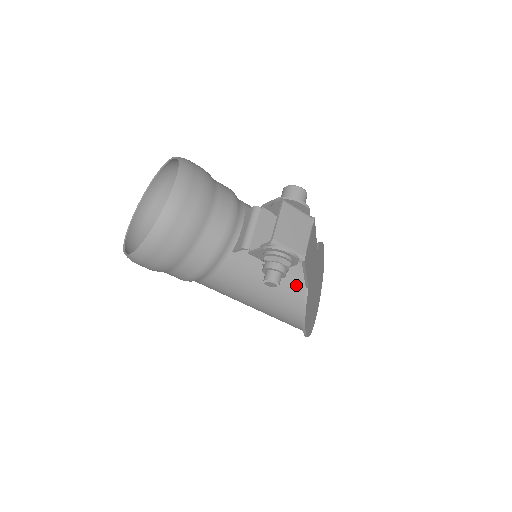
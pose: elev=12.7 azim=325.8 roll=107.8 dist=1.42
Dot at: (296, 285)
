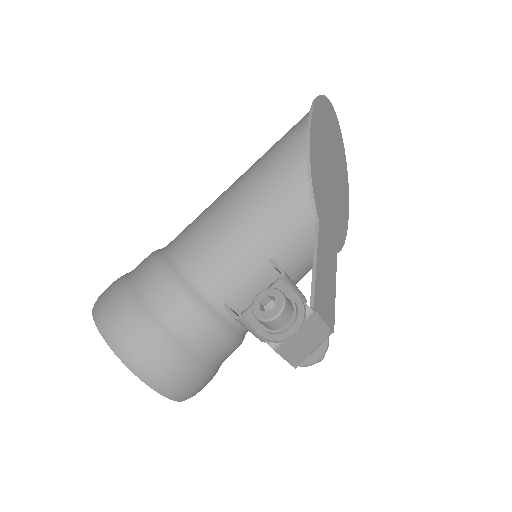
Dot at: occluded
